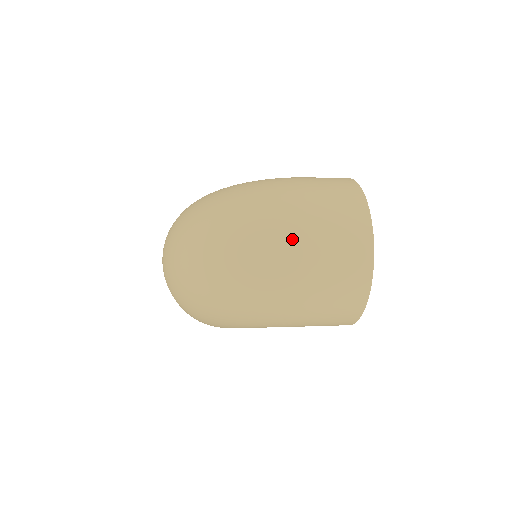
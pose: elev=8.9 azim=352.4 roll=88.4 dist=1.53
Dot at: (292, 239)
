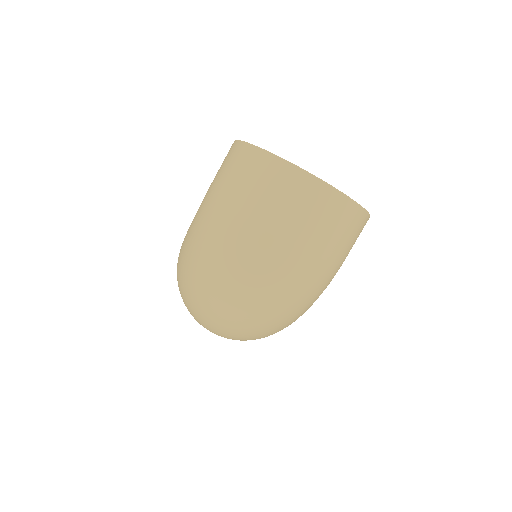
Dot at: (273, 254)
